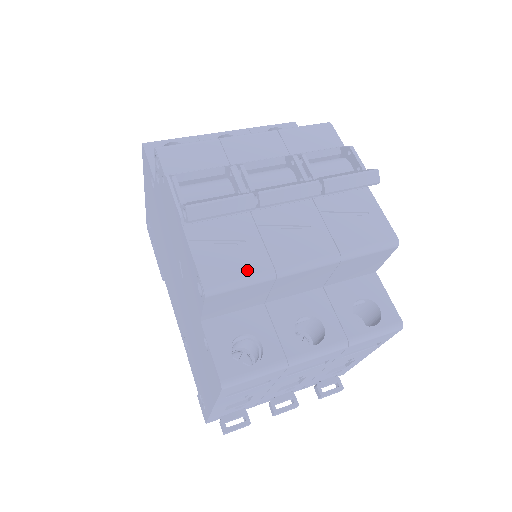
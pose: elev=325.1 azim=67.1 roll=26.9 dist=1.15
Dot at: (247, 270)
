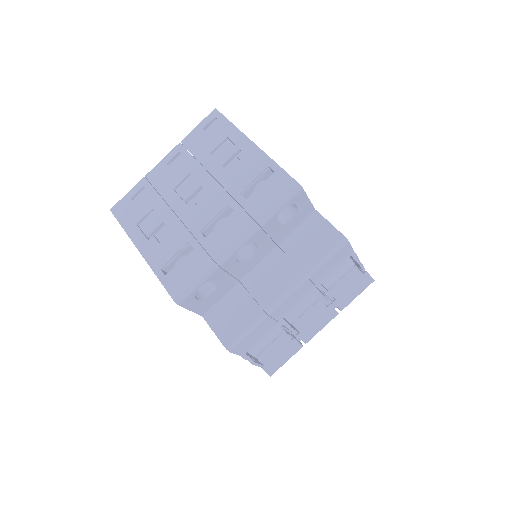
Dot at: occluded
